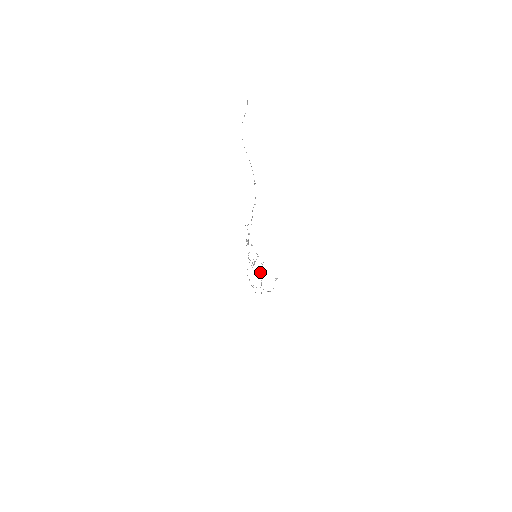
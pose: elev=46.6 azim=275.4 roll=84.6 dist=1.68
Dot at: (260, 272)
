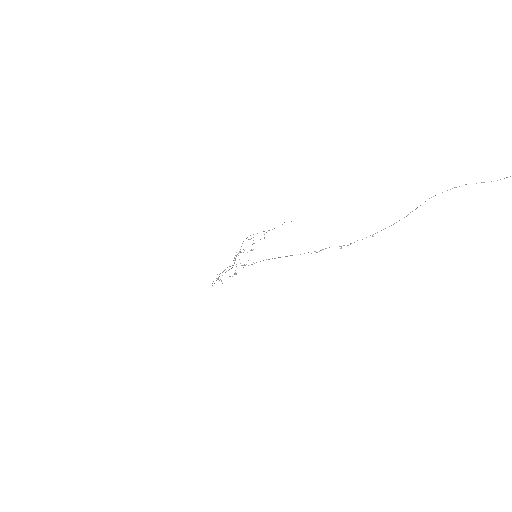
Dot at: occluded
